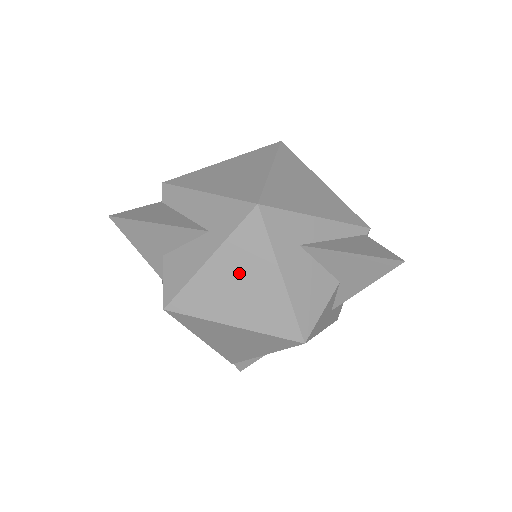
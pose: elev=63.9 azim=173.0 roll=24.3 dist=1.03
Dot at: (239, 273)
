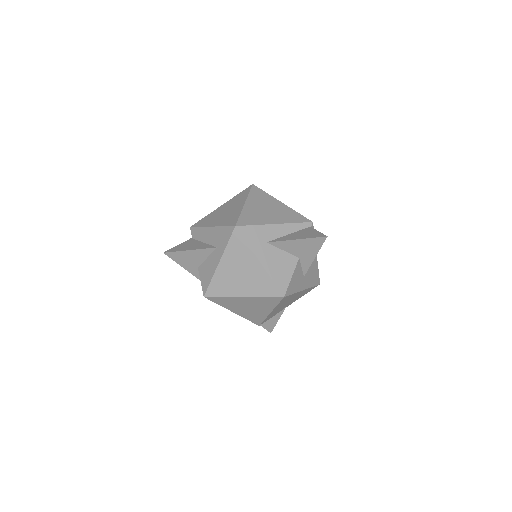
Dot at: (237, 266)
